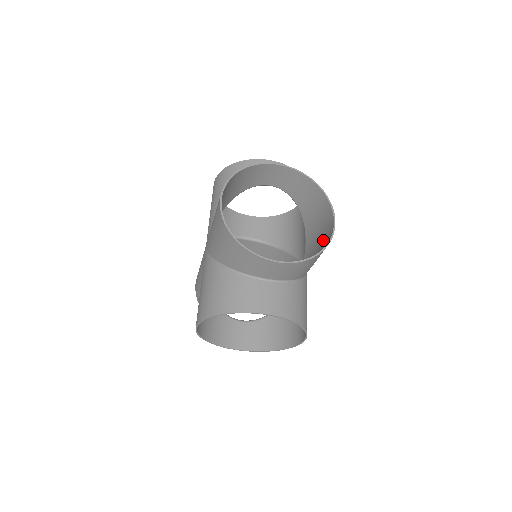
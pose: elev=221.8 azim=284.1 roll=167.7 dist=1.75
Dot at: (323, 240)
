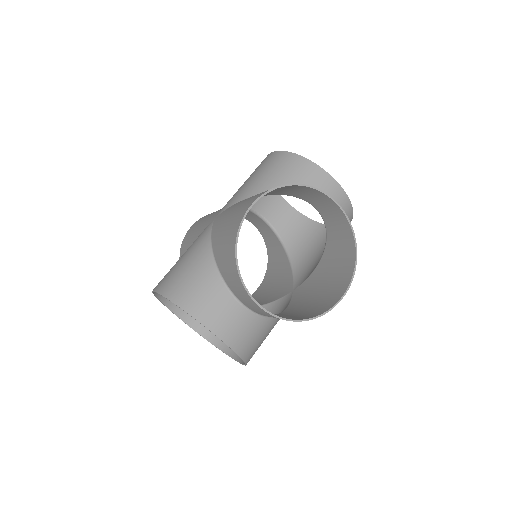
Dot at: (322, 299)
